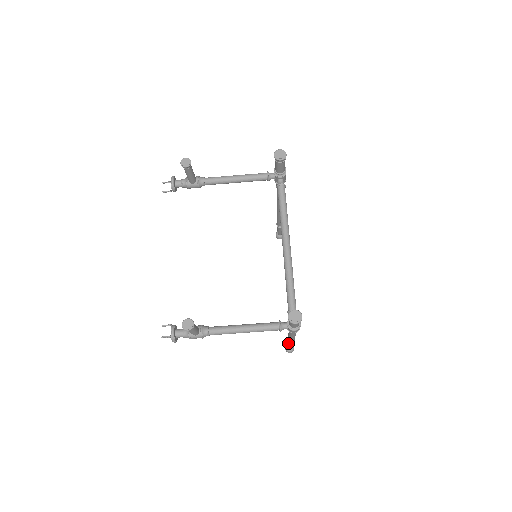
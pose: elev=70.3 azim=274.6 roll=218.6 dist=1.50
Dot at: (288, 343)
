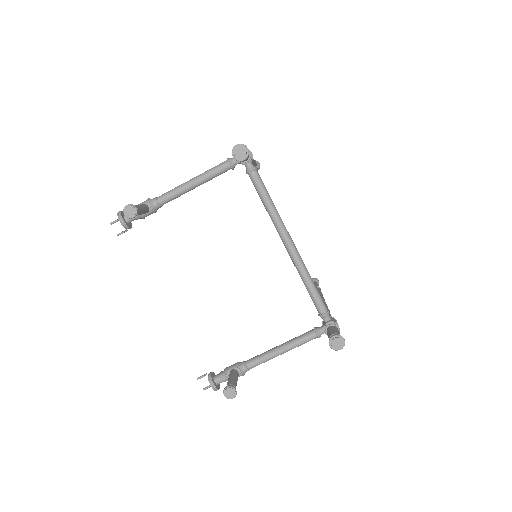
Dot at: occluded
